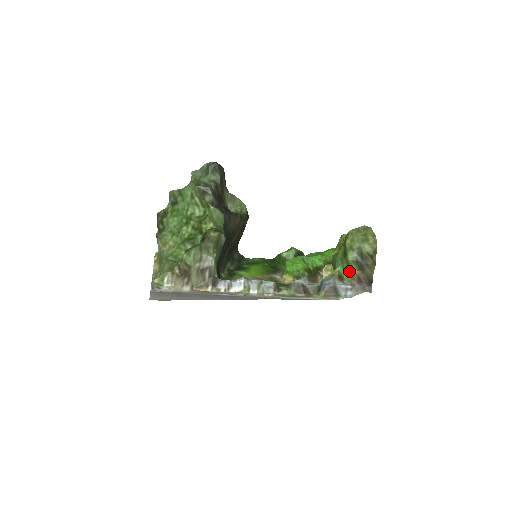
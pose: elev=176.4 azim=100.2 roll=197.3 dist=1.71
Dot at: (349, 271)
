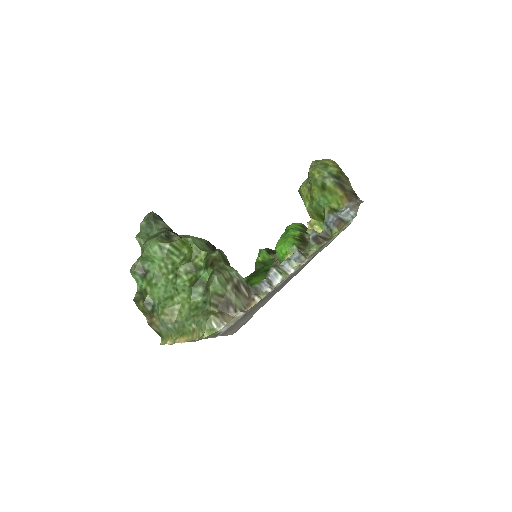
Dot at: (335, 200)
